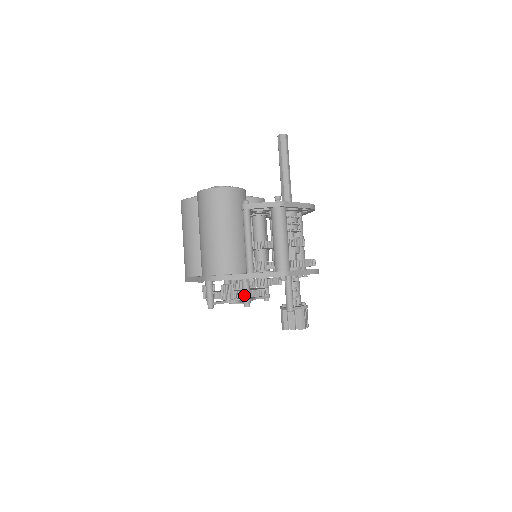
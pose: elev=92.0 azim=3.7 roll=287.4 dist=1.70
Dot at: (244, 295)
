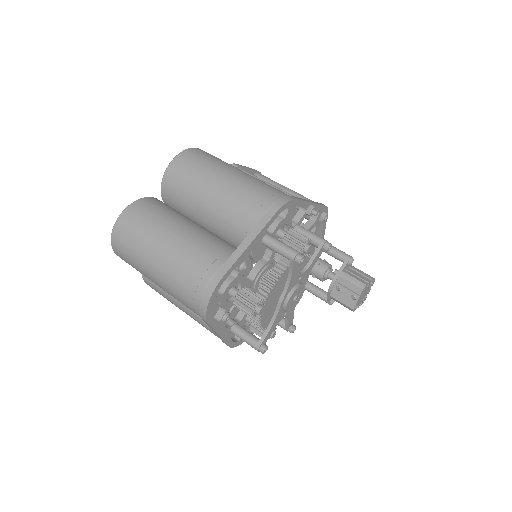
Dot at: (316, 235)
